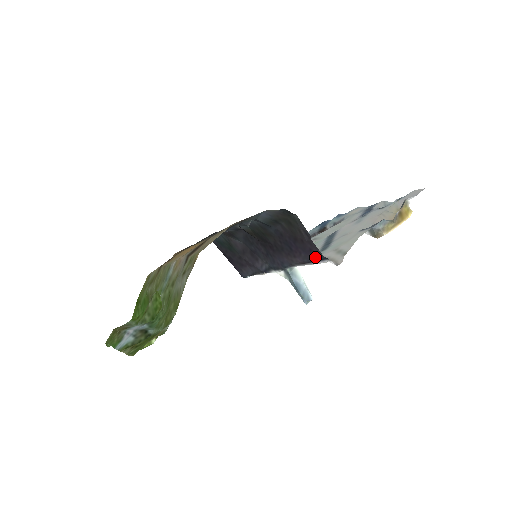
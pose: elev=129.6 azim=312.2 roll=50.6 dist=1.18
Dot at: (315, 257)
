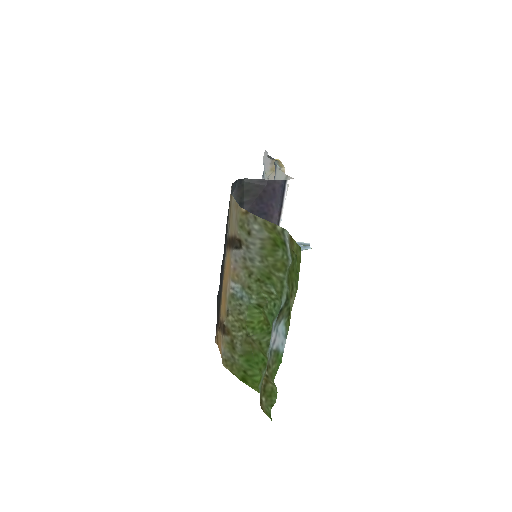
Dot at: (280, 191)
